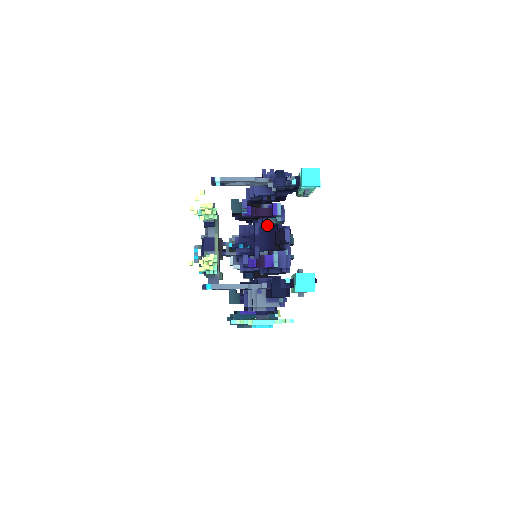
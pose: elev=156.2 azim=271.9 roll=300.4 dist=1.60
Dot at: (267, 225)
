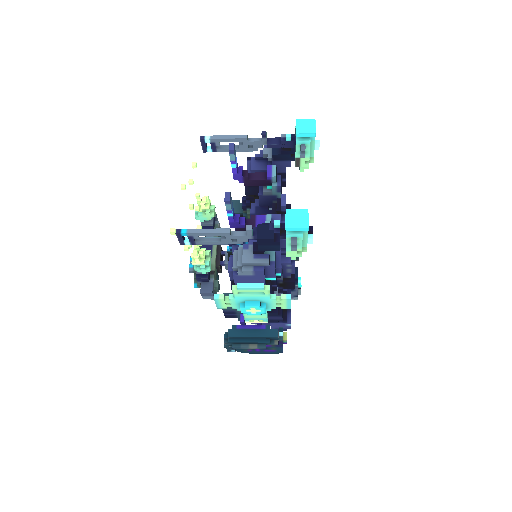
Dot at: (264, 201)
